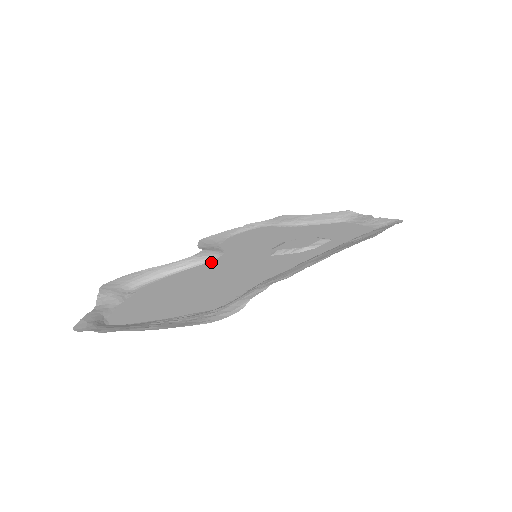
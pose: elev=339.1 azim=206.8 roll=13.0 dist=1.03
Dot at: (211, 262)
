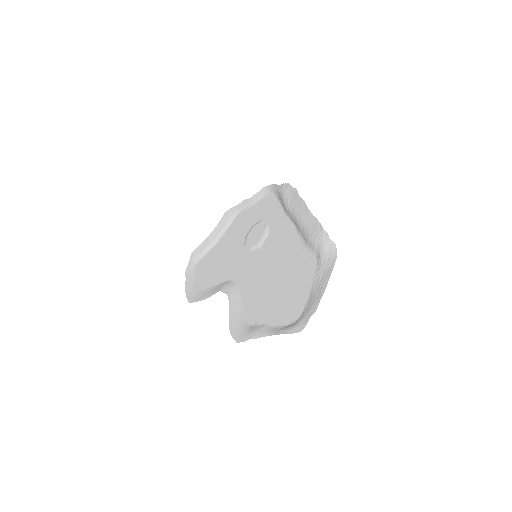
Dot at: (240, 284)
